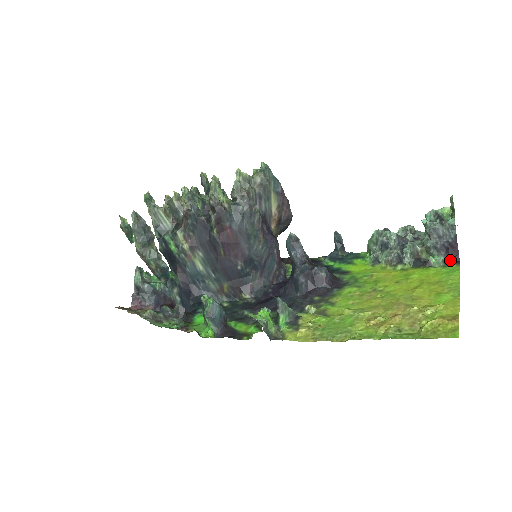
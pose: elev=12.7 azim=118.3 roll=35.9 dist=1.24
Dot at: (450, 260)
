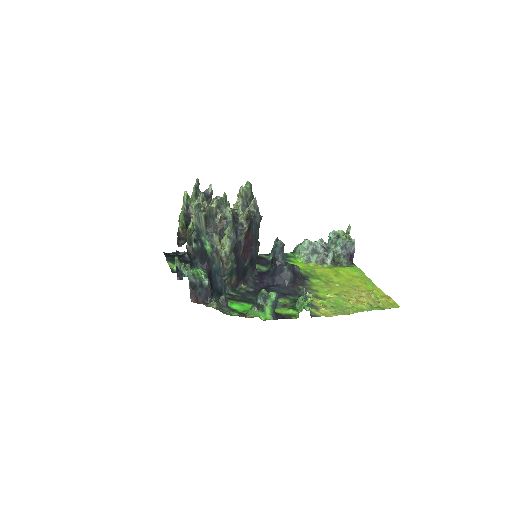
Dot at: (350, 262)
